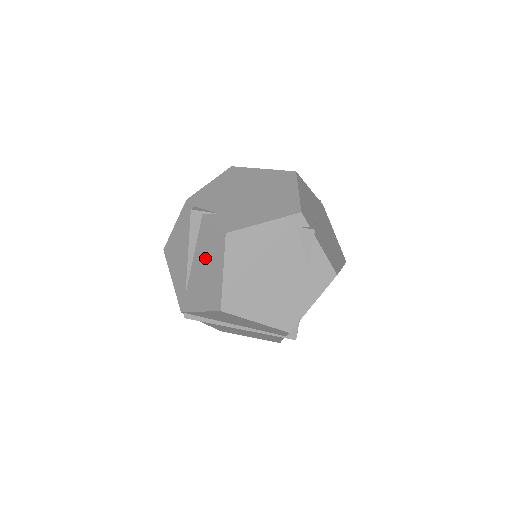
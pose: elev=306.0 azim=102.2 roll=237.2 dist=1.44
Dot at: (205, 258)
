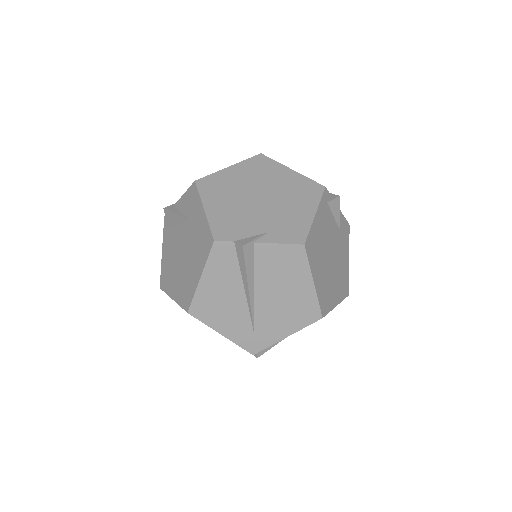
Dot at: (277, 284)
